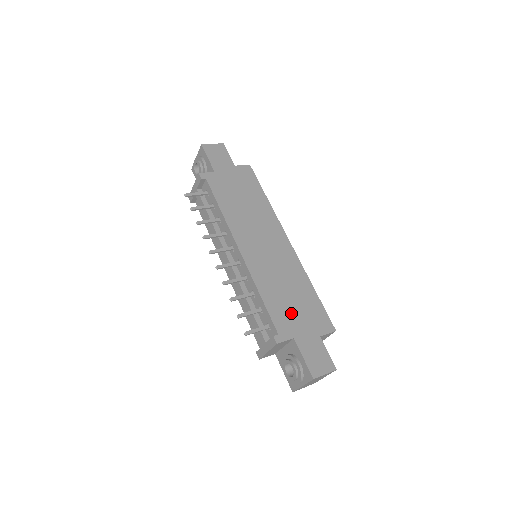
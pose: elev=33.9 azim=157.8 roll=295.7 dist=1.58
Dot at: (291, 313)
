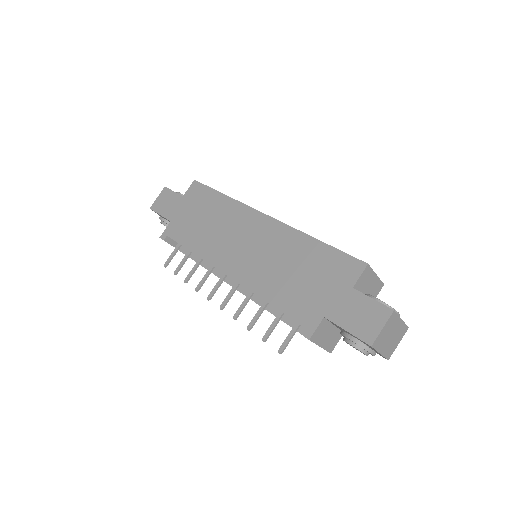
Dot at: (307, 291)
